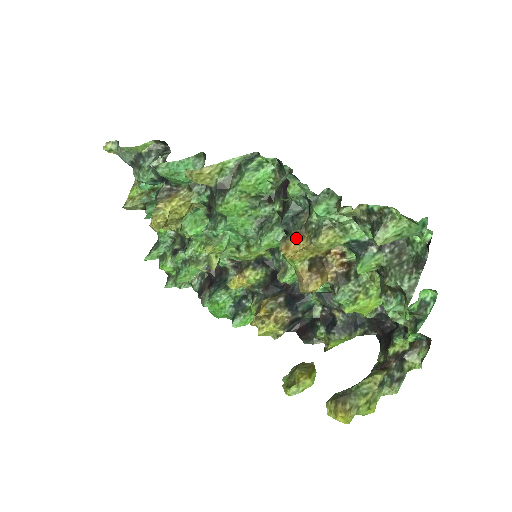
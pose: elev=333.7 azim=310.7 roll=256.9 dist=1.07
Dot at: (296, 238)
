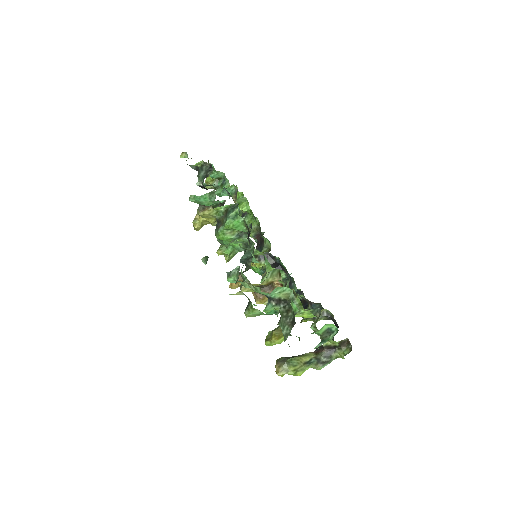
Dot at: occluded
